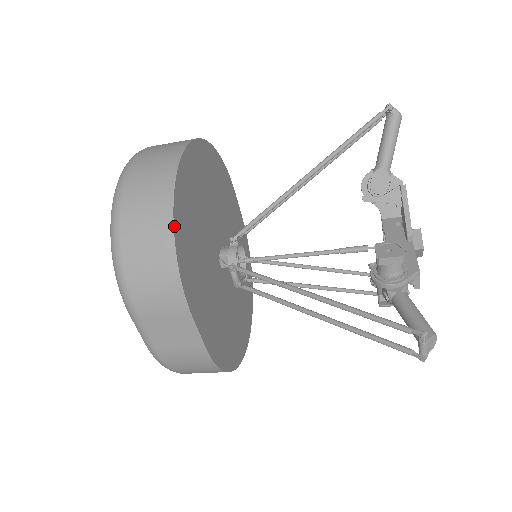
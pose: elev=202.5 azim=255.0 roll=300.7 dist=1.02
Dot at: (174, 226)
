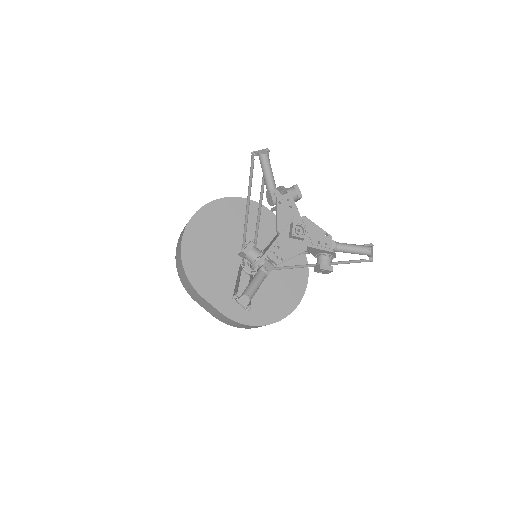
Dot at: (182, 257)
